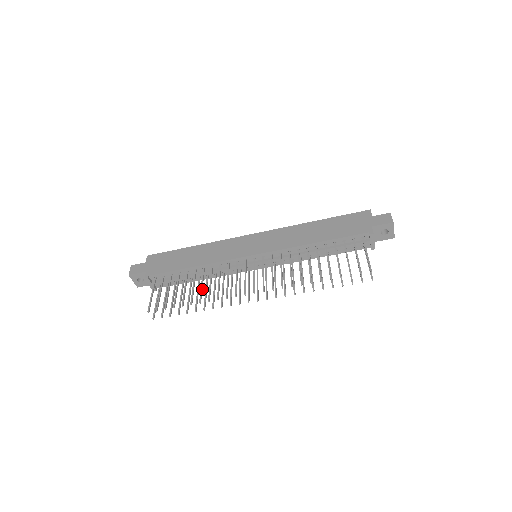
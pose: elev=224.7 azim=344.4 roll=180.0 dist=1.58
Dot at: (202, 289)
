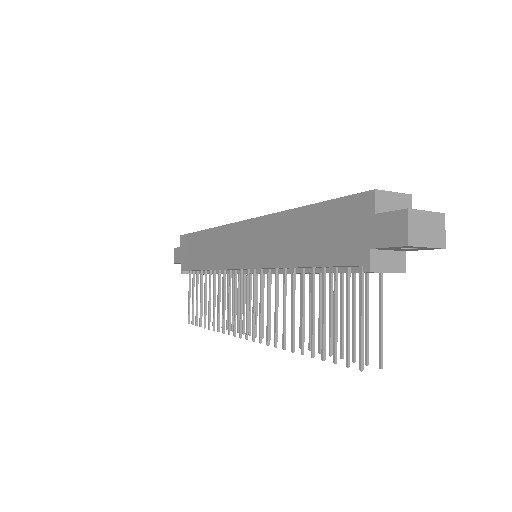
Dot at: occluded
